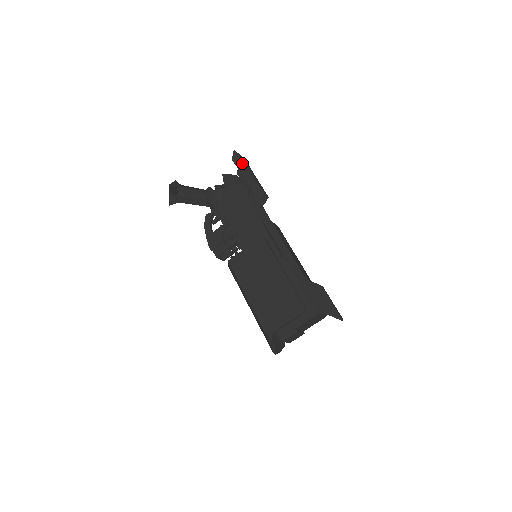
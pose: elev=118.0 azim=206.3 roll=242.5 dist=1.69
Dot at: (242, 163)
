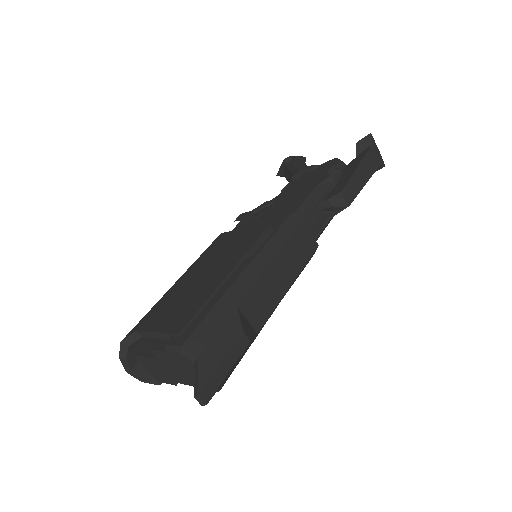
Dot at: (364, 153)
